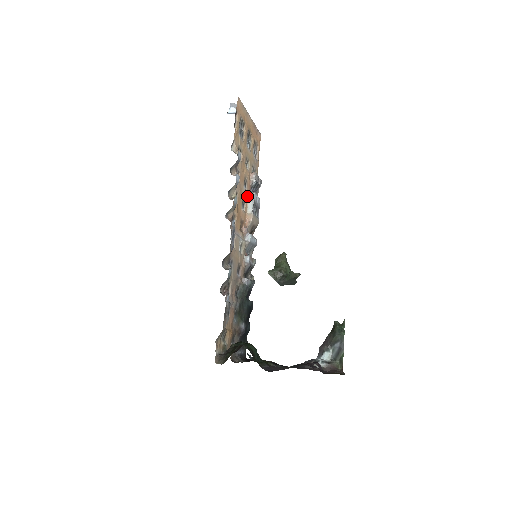
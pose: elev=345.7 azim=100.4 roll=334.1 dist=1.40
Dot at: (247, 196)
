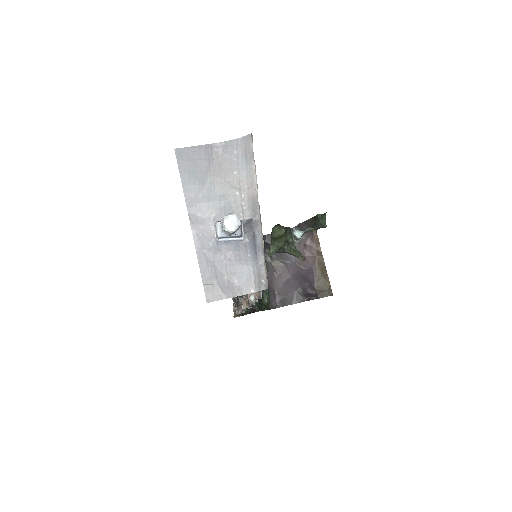
Dot at: occluded
